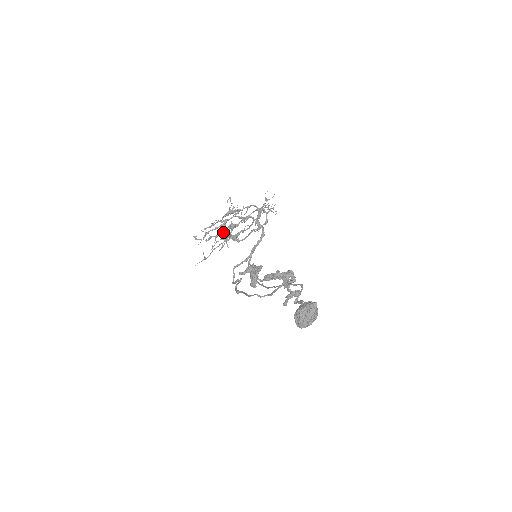
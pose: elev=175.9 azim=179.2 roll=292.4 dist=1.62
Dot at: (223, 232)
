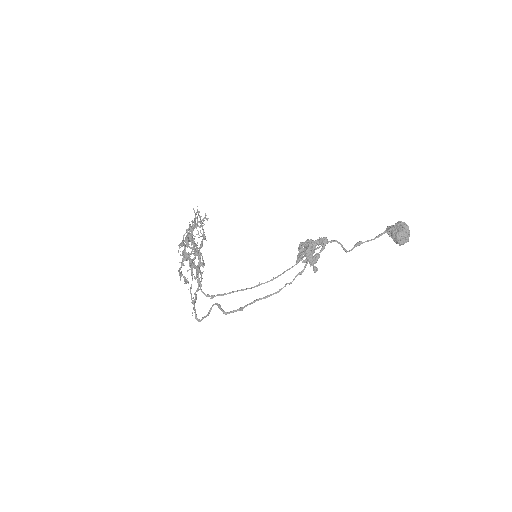
Dot at: (194, 263)
